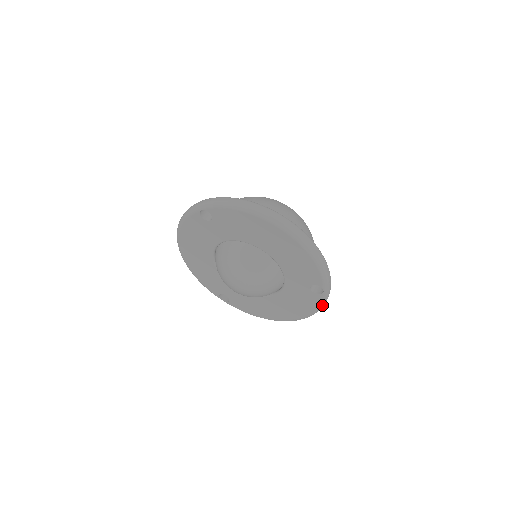
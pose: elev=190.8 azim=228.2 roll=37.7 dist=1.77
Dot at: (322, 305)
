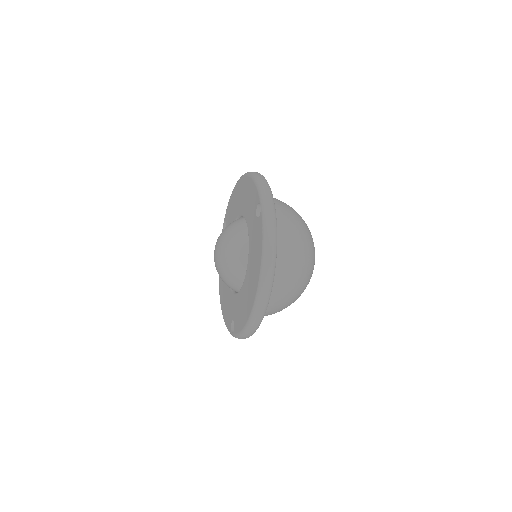
Dot at: (265, 229)
